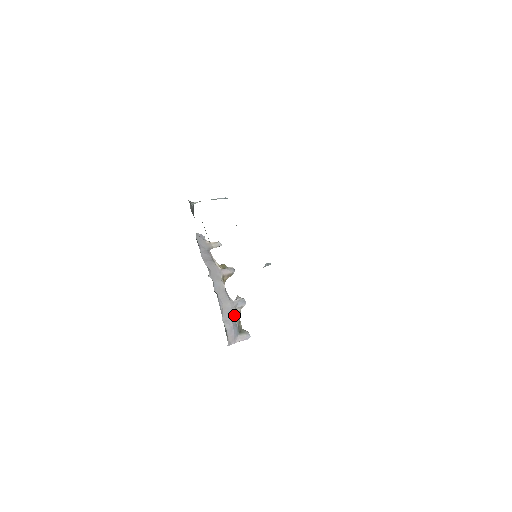
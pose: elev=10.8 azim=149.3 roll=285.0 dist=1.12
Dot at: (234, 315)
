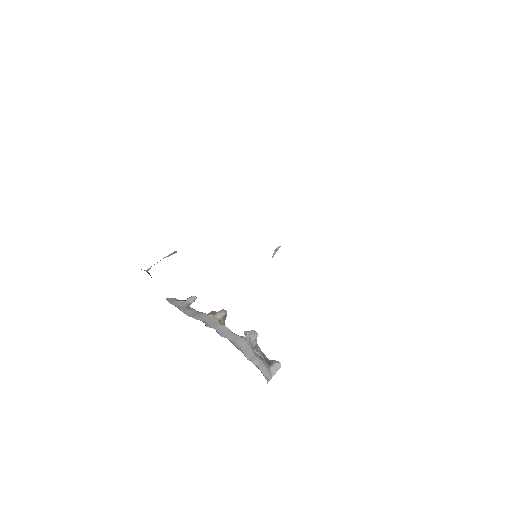
Dot at: (254, 350)
